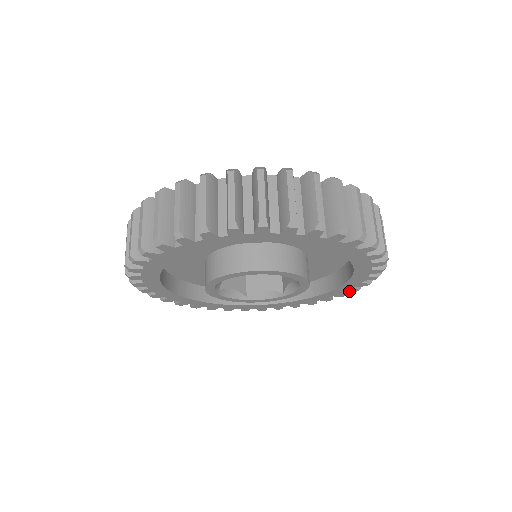
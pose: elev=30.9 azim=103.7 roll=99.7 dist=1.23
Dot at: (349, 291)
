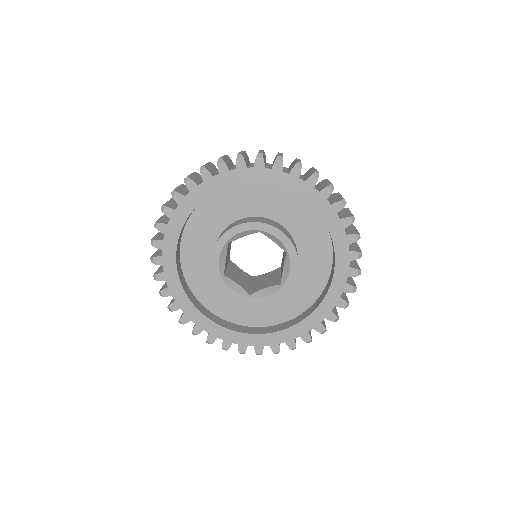
Dot at: (272, 347)
